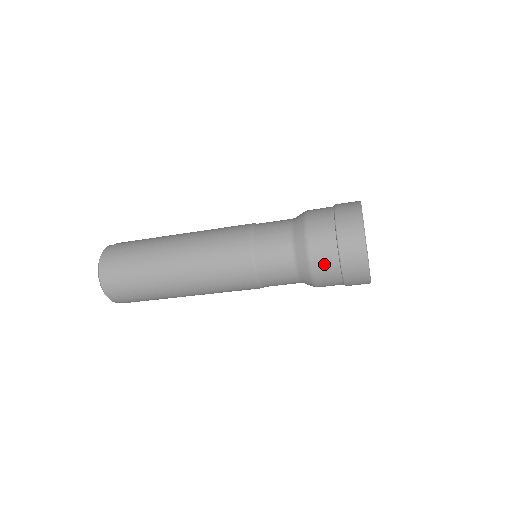
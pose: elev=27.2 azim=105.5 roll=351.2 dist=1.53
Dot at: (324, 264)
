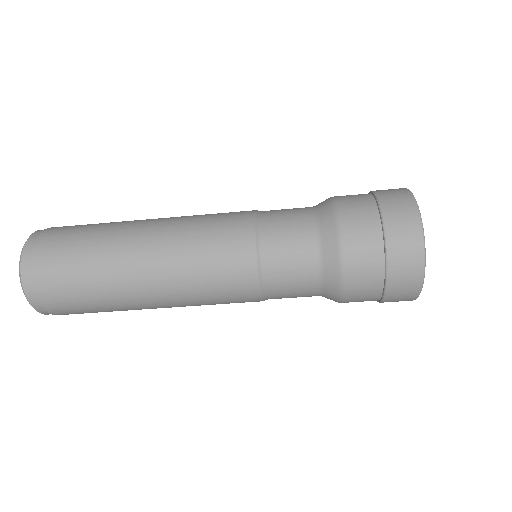
Dot at: (358, 220)
